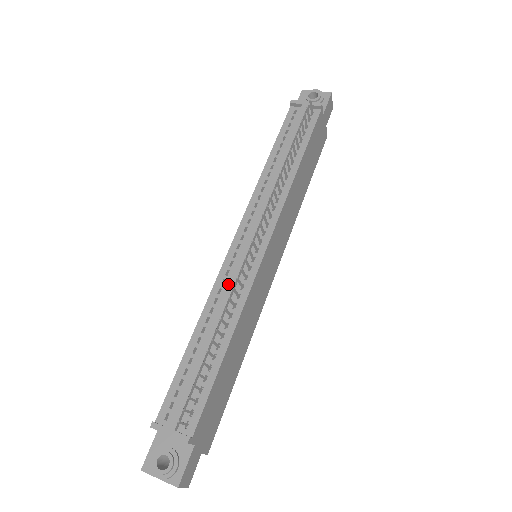
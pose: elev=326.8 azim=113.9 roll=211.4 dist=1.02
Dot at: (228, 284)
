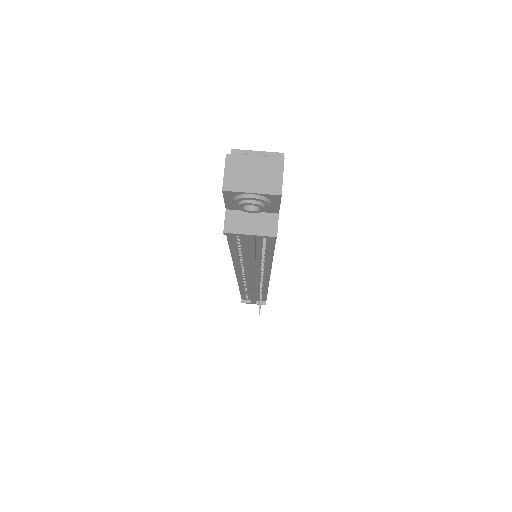
Dot at: (251, 290)
